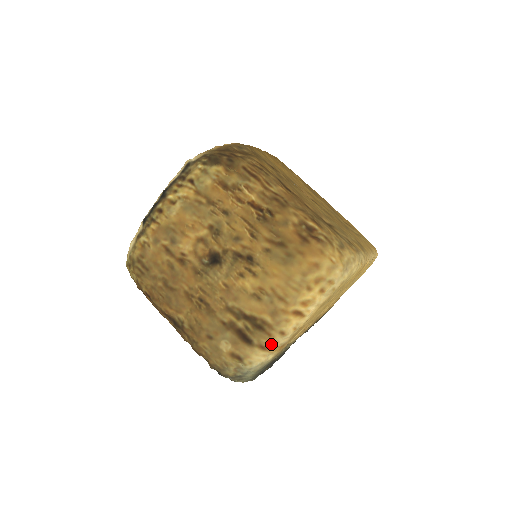
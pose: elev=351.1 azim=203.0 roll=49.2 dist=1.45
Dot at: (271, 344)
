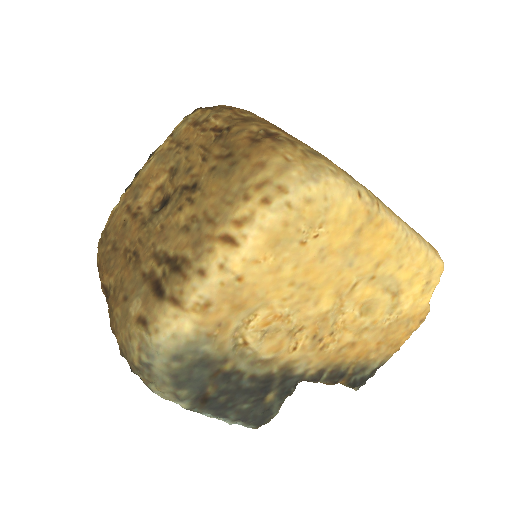
Dot at: (185, 293)
